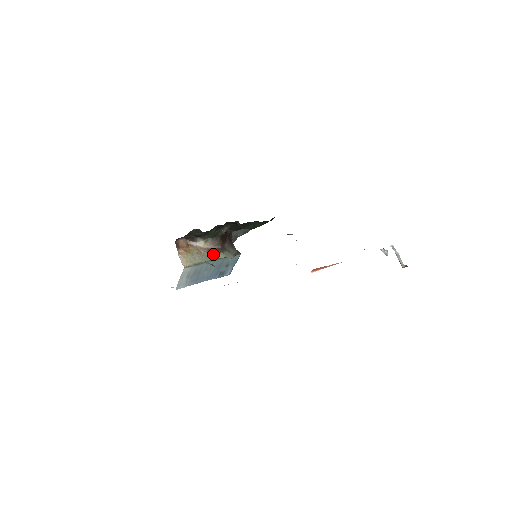
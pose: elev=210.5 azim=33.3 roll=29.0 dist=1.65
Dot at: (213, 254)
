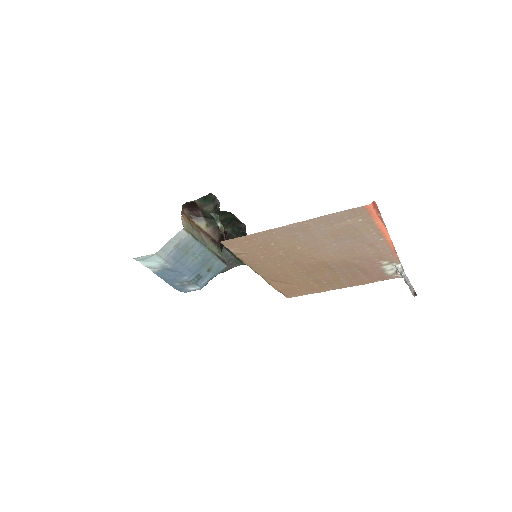
Dot at: (209, 242)
